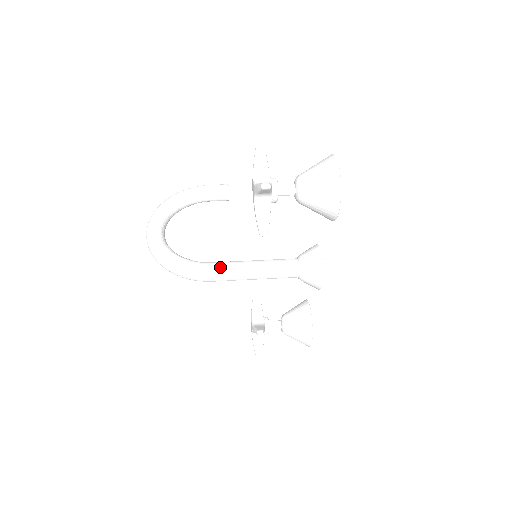
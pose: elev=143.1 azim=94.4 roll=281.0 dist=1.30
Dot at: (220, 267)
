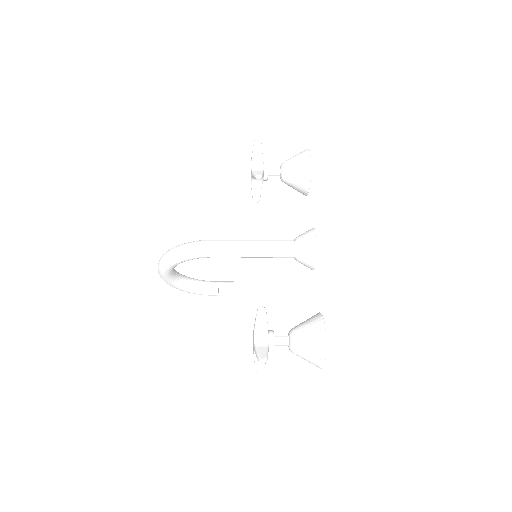
Dot at: (223, 240)
